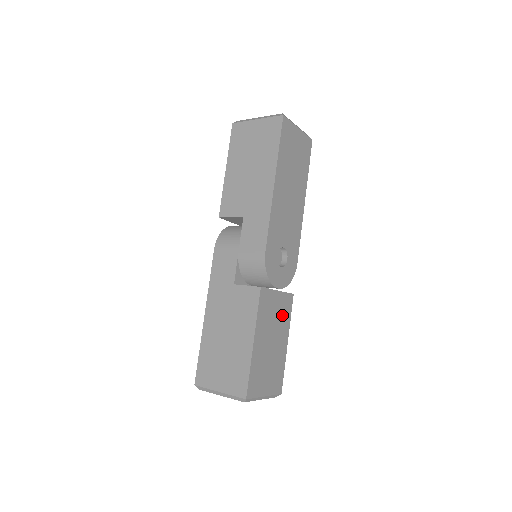
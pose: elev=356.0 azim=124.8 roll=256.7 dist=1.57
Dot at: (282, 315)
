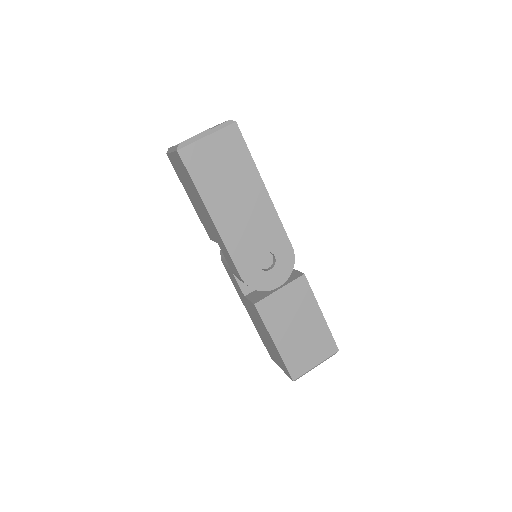
Dot at: (299, 300)
